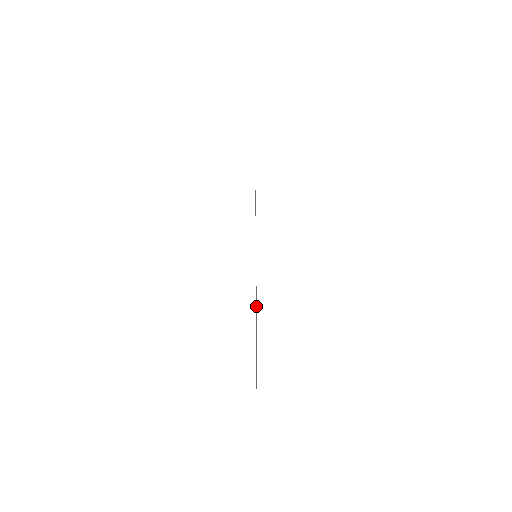
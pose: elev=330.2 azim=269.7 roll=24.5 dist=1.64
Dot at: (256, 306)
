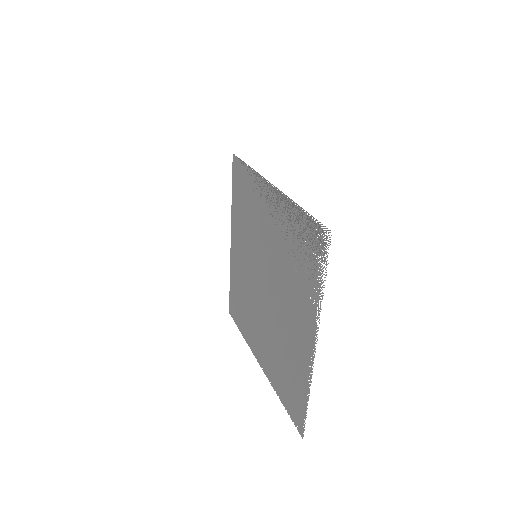
Dot at: occluded
